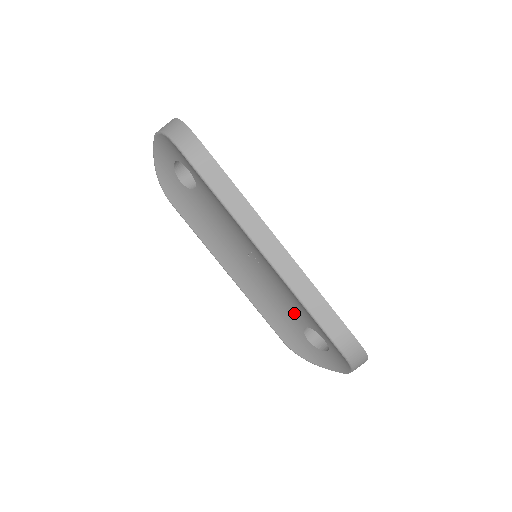
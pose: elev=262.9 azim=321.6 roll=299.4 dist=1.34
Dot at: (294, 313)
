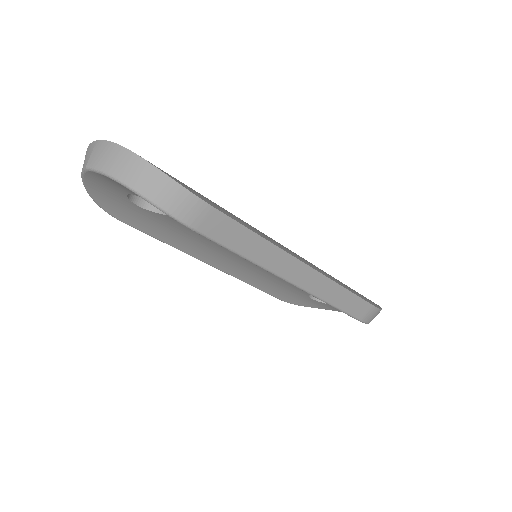
Dot at: occluded
